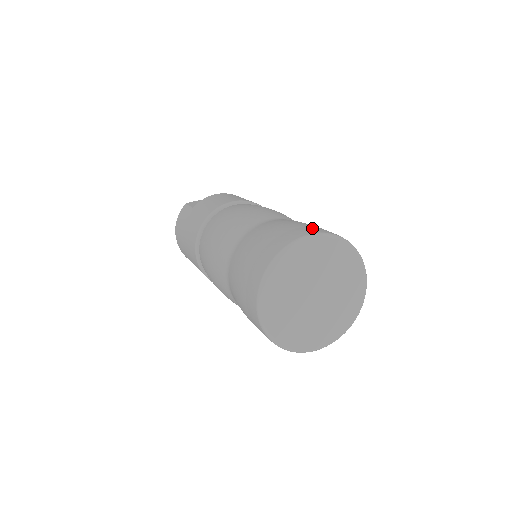
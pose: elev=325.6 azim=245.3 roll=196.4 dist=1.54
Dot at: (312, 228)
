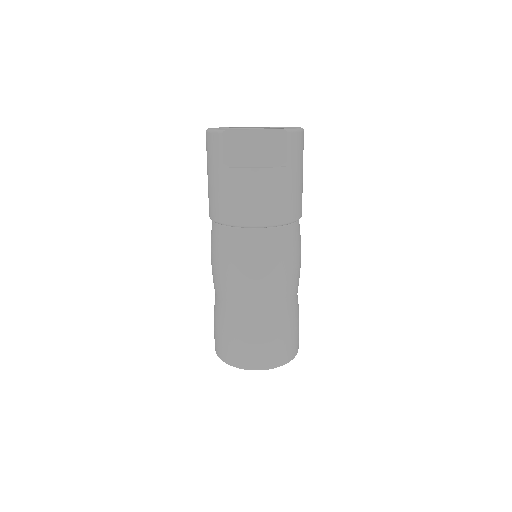
Dot at: (266, 358)
